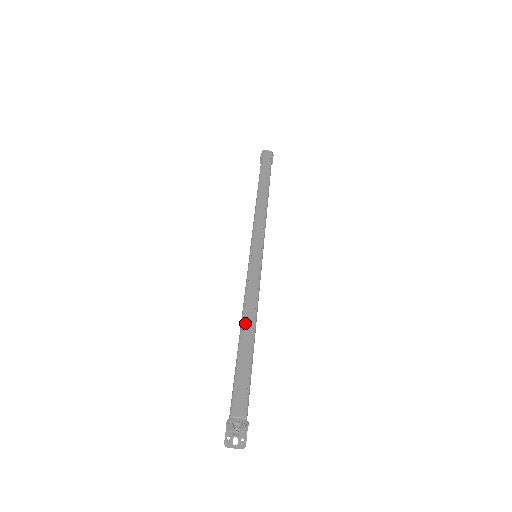
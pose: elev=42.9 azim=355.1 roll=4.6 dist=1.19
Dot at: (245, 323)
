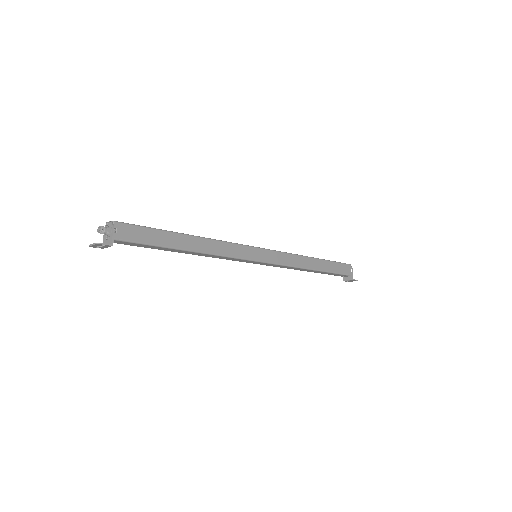
Dot at: occluded
